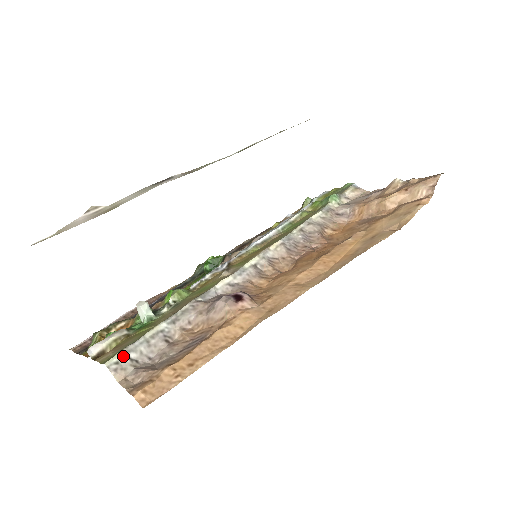
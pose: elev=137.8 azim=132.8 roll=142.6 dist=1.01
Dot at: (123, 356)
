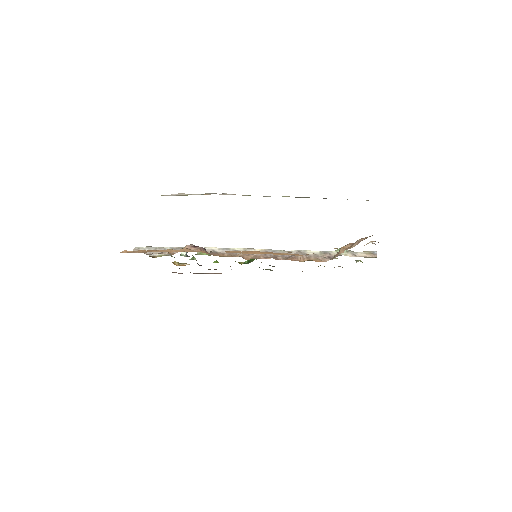
Dot at: (144, 248)
